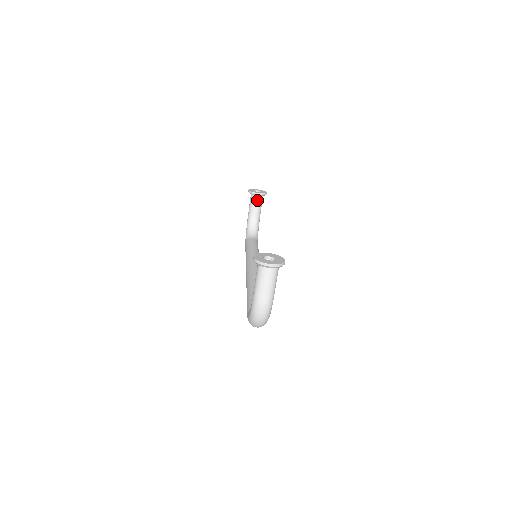
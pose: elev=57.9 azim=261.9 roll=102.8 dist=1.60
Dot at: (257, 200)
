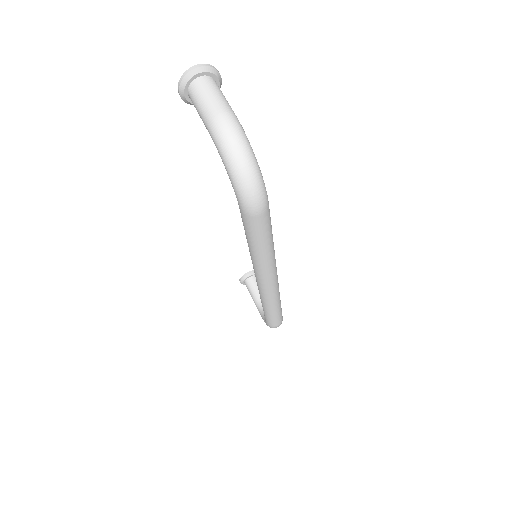
Dot at: (253, 281)
